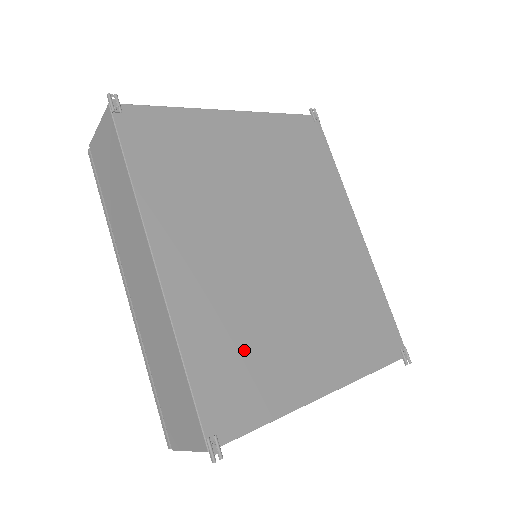
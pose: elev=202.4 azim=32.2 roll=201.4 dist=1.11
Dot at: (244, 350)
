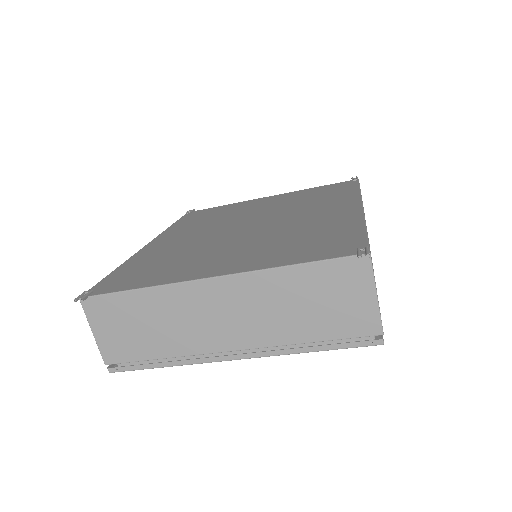
Dot at: (162, 263)
